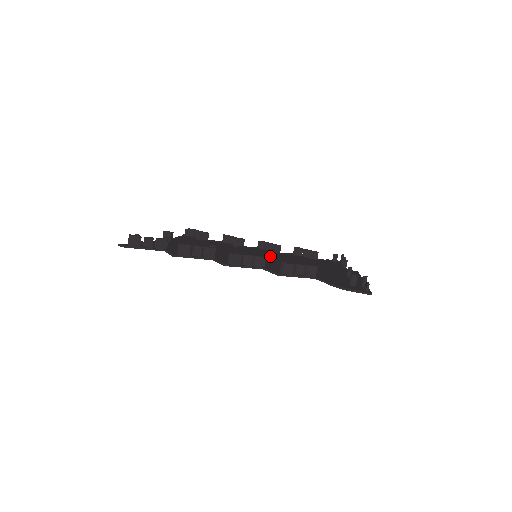
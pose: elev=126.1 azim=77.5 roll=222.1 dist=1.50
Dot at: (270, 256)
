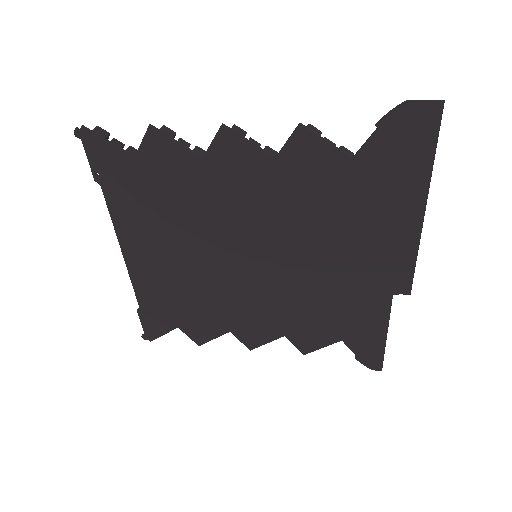
Dot at: (275, 278)
